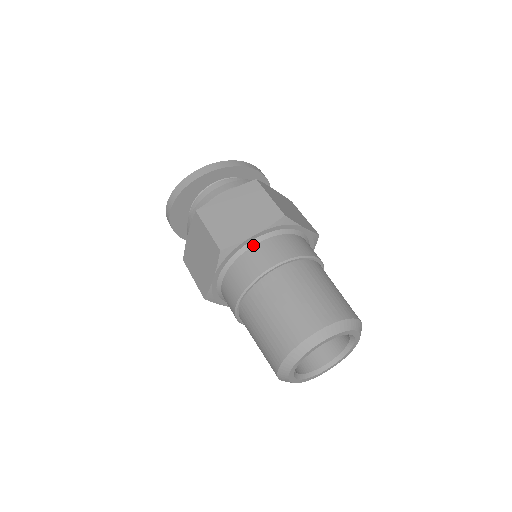
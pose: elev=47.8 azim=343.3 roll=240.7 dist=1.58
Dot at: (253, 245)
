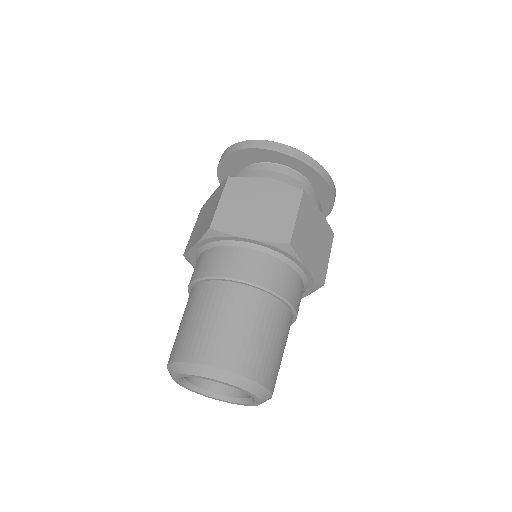
Dot at: (242, 246)
